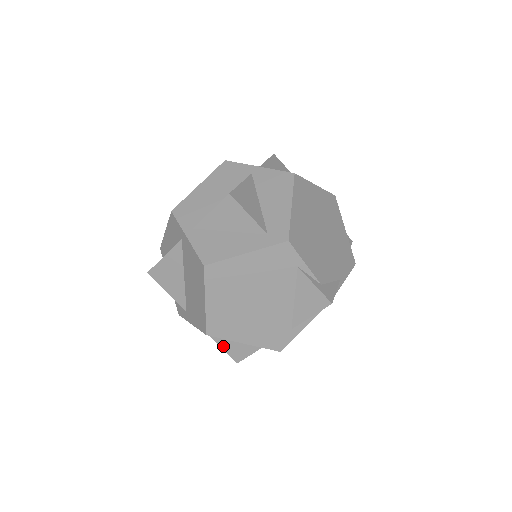
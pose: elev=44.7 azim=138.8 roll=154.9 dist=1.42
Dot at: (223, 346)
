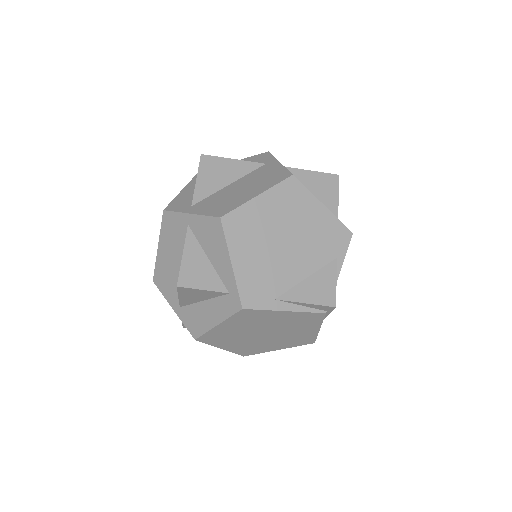
Dot at: (185, 260)
